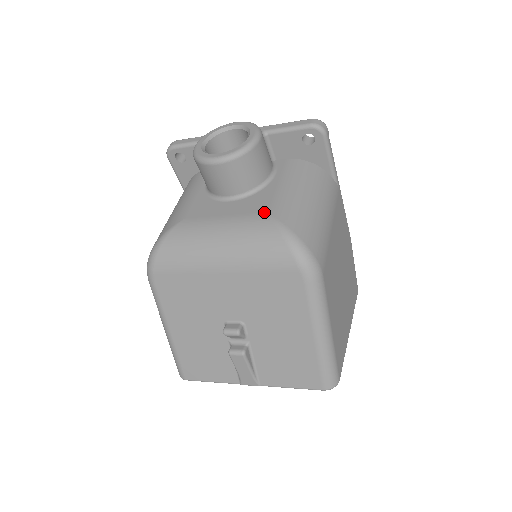
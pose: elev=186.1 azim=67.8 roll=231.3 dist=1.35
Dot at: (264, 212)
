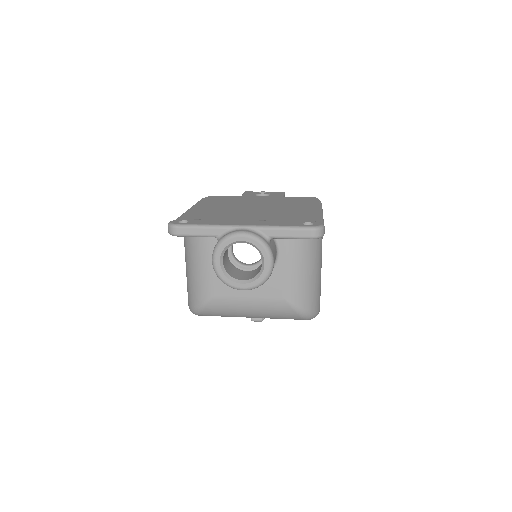
Dot at: (281, 298)
